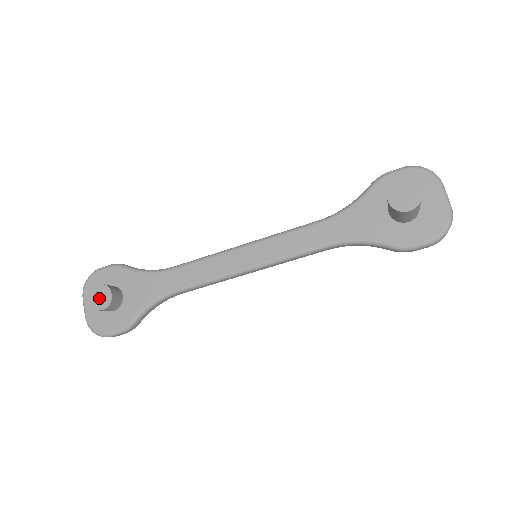
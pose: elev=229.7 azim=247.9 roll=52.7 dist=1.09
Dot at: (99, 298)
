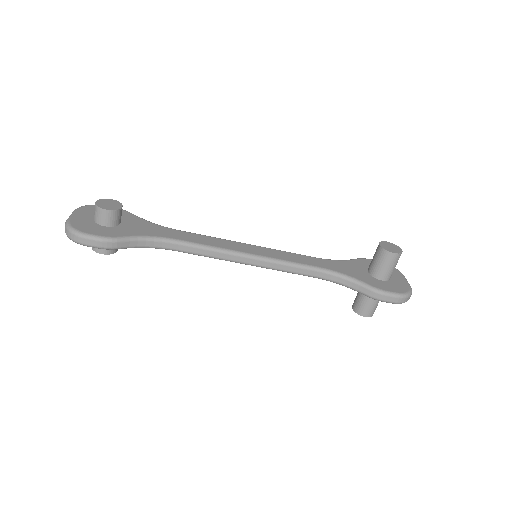
Dot at: (107, 204)
